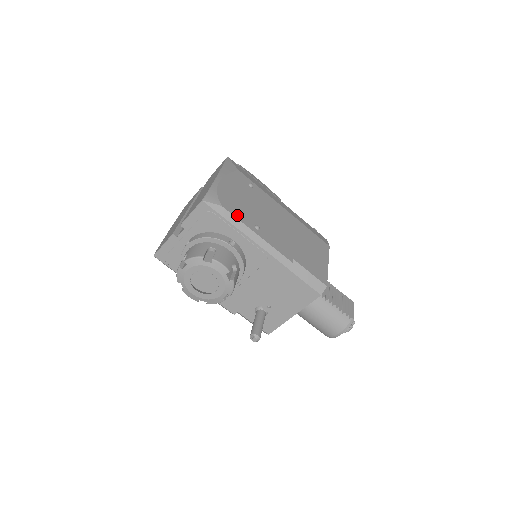
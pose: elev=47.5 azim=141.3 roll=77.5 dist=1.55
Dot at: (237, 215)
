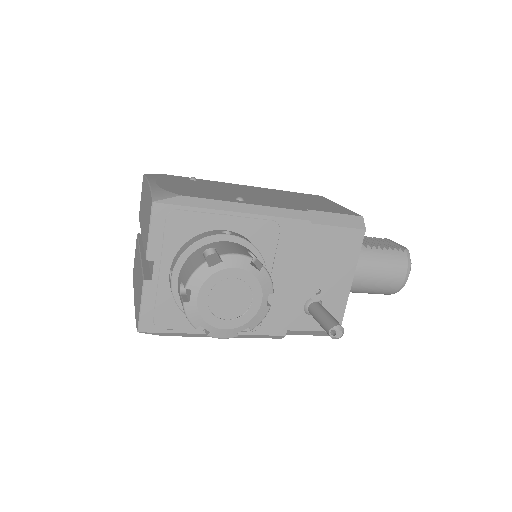
Dot at: (207, 197)
